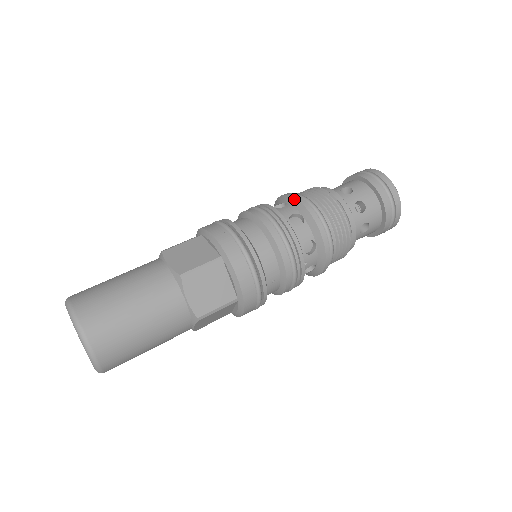
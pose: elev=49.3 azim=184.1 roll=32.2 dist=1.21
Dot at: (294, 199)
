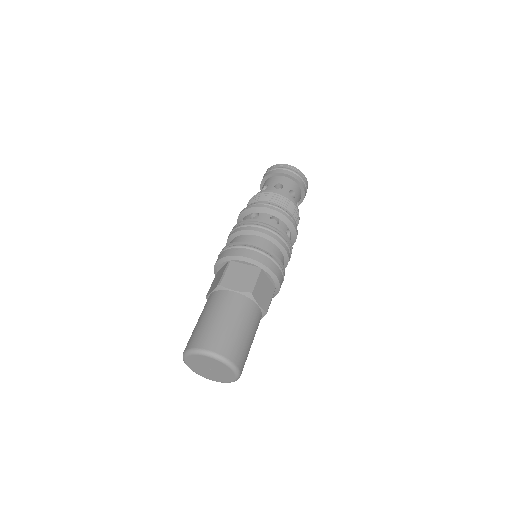
Dot at: (264, 208)
